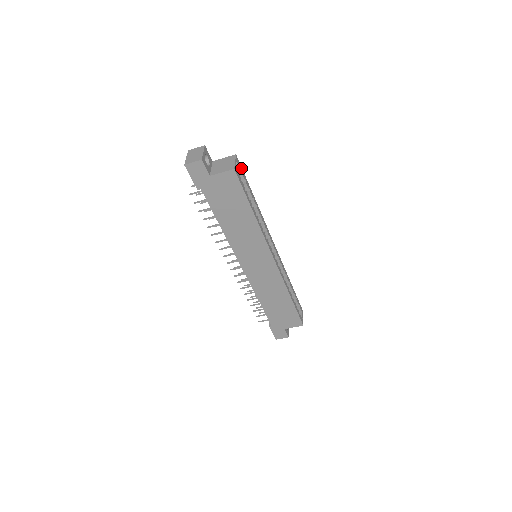
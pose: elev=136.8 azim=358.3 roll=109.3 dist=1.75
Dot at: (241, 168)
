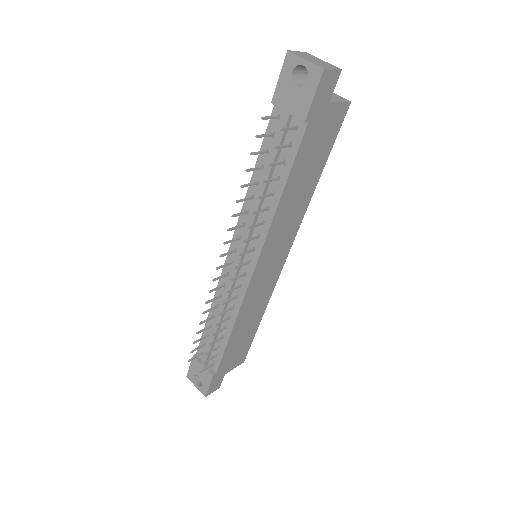
Dot at: occluded
